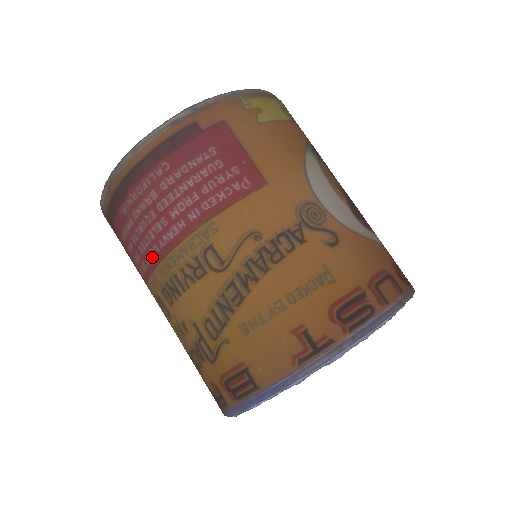
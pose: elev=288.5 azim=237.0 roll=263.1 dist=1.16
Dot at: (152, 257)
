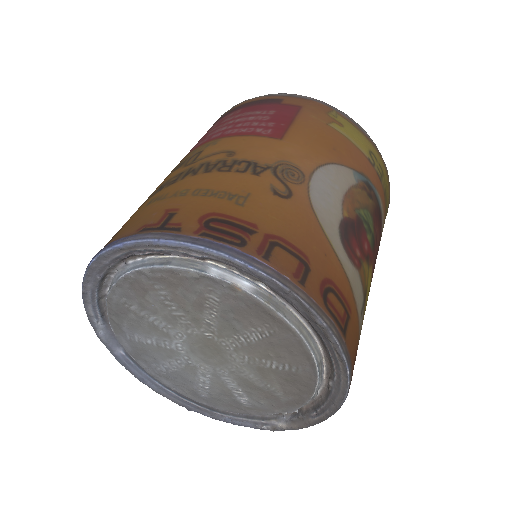
Dot at: occluded
